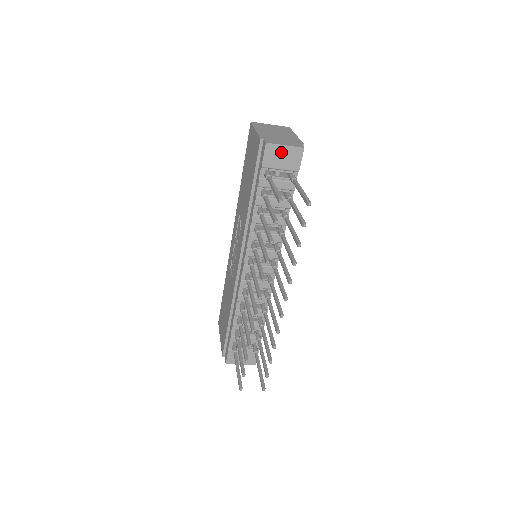
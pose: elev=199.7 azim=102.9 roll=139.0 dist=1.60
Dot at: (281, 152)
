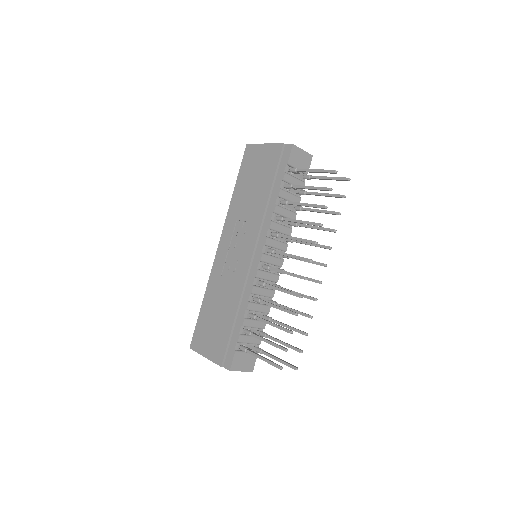
Dot at: (300, 155)
